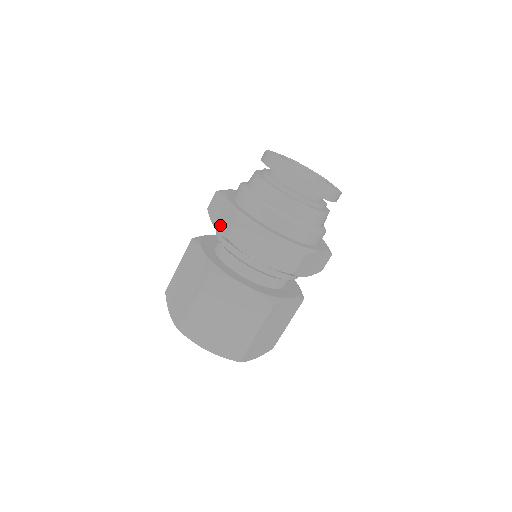
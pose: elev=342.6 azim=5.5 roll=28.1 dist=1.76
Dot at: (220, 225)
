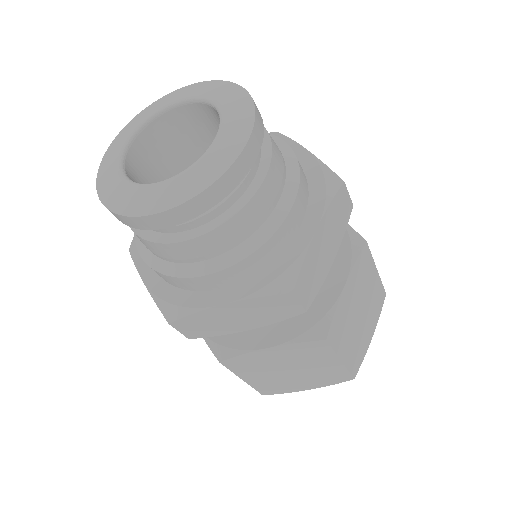
Dot at: occluded
